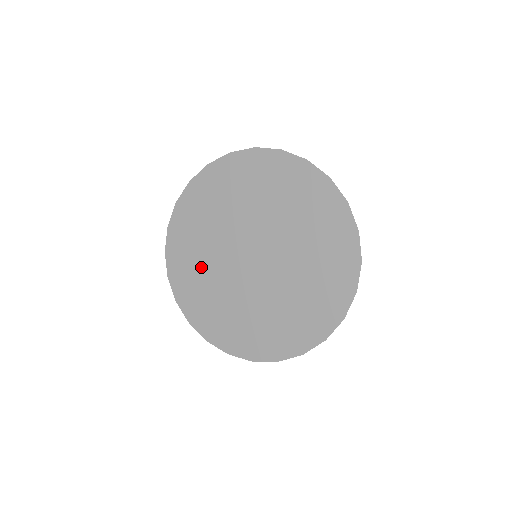
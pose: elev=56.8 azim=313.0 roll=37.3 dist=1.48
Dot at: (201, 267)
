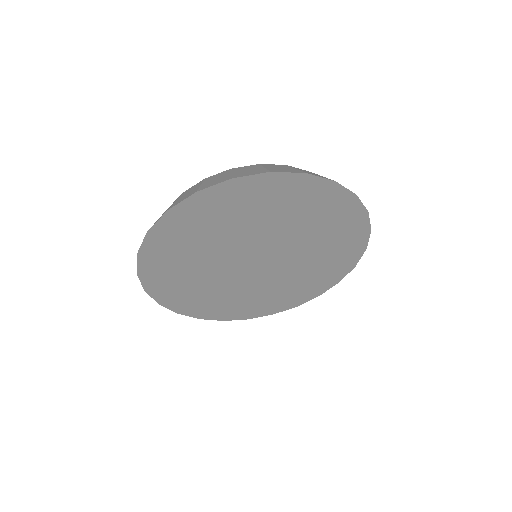
Dot at: (197, 286)
